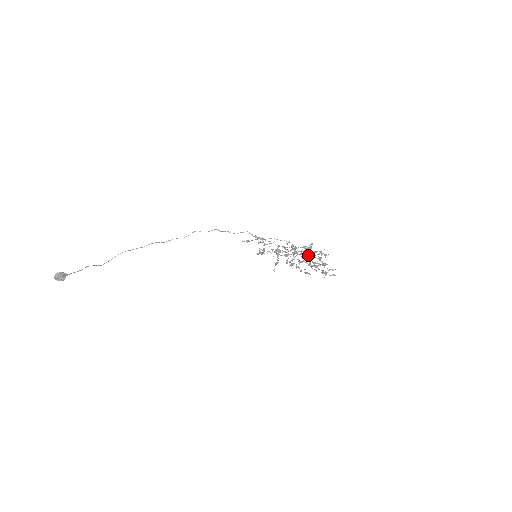
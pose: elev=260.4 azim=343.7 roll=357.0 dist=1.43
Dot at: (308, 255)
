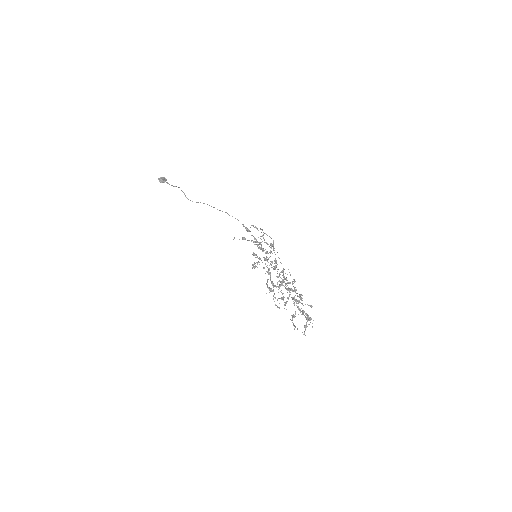
Dot at: (285, 284)
